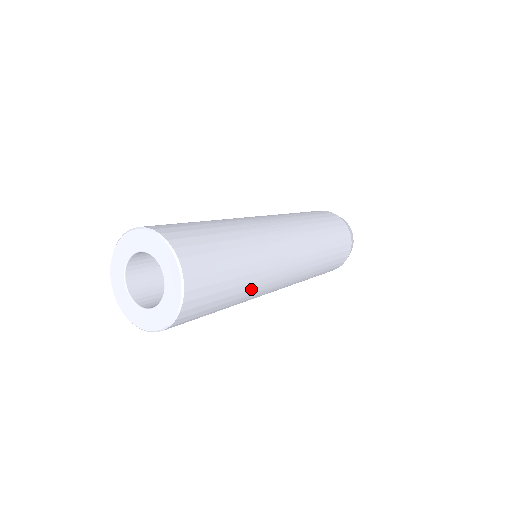
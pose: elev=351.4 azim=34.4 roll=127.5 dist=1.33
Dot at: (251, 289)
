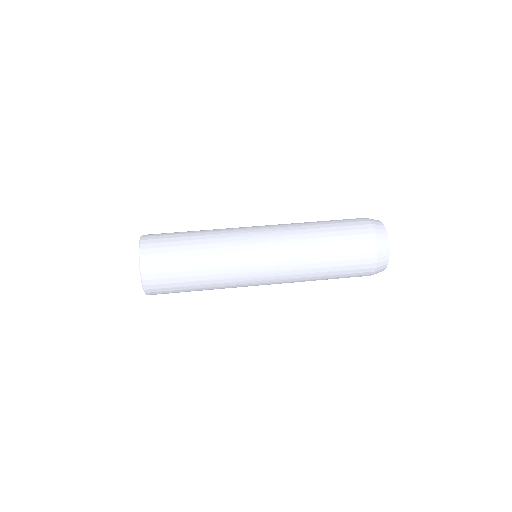
Dot at: (214, 279)
